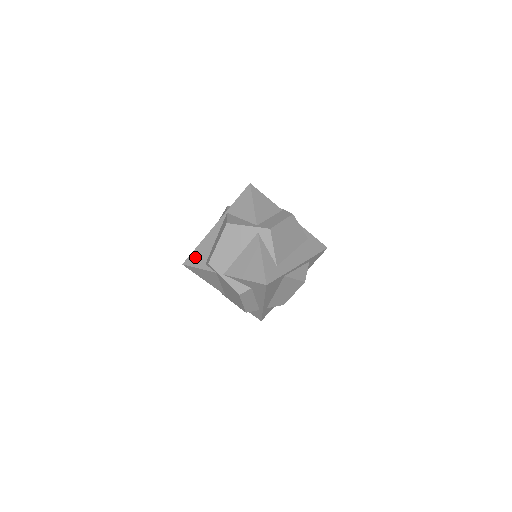
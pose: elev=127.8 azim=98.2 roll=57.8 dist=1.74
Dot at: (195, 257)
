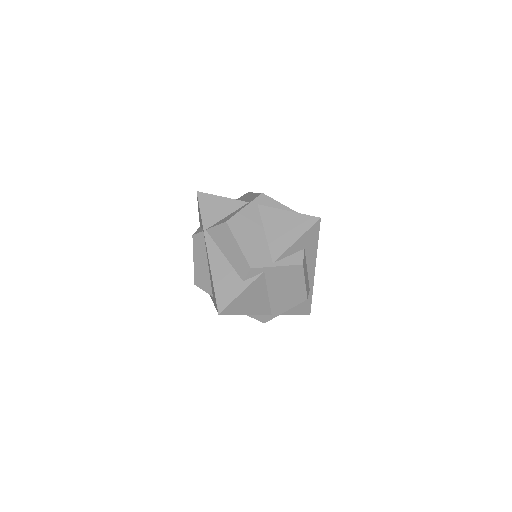
Dot at: (224, 292)
